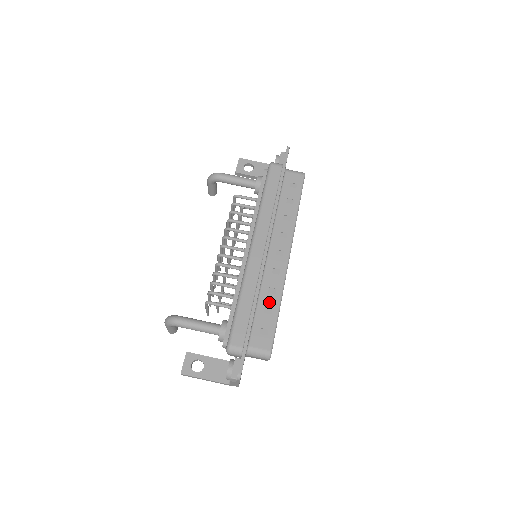
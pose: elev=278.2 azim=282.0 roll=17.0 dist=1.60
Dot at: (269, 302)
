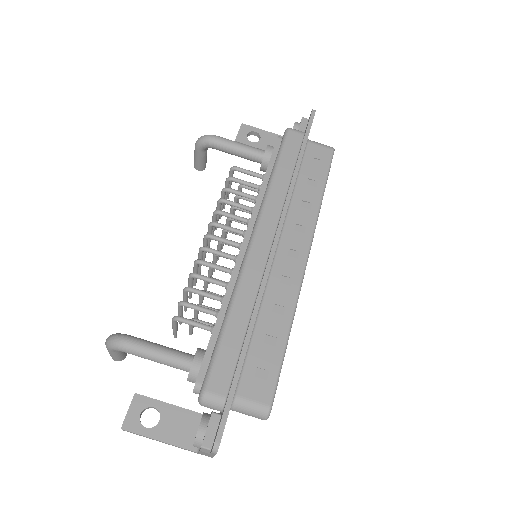
Dot at: (273, 326)
